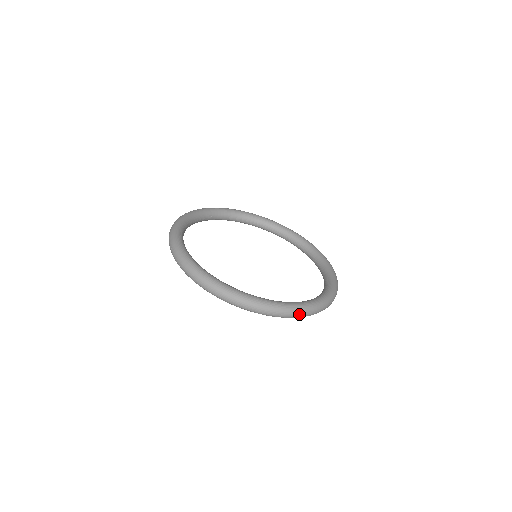
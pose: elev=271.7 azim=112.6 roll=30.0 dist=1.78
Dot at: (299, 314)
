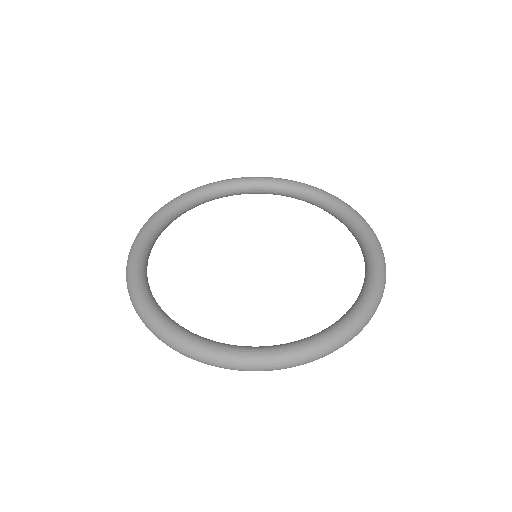
Dot at: (350, 338)
